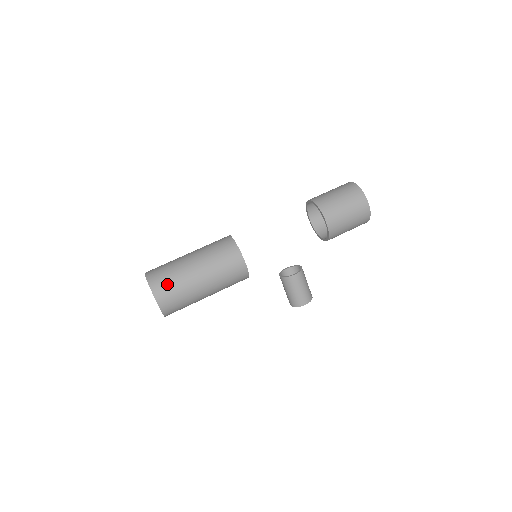
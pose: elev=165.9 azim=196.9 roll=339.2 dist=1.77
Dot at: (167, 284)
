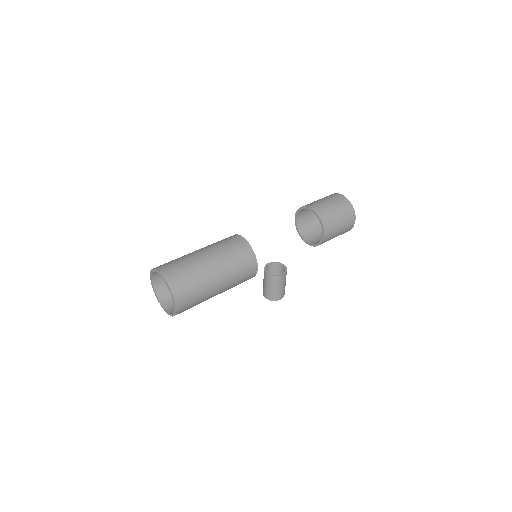
Dot at: (188, 289)
